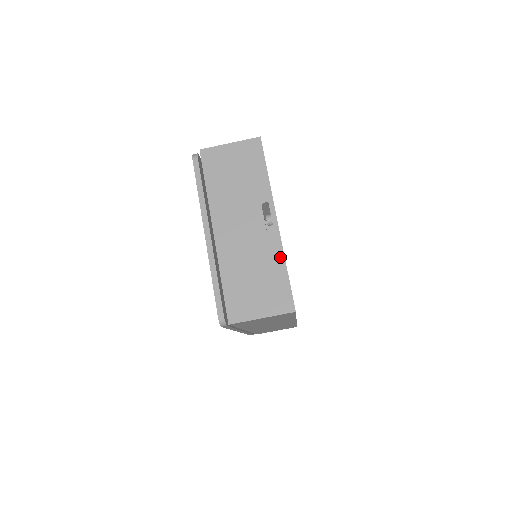
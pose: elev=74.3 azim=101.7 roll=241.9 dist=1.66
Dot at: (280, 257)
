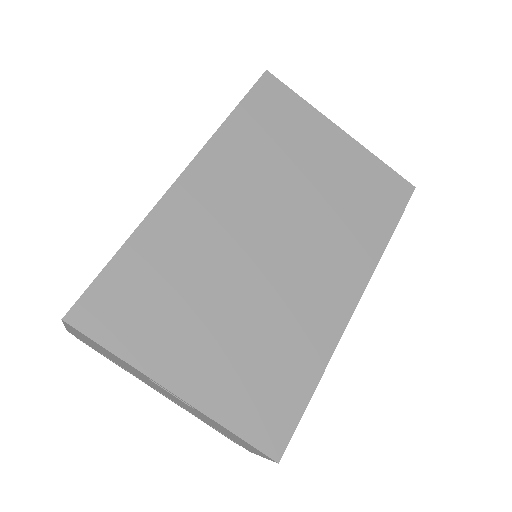
Dot at: occluded
